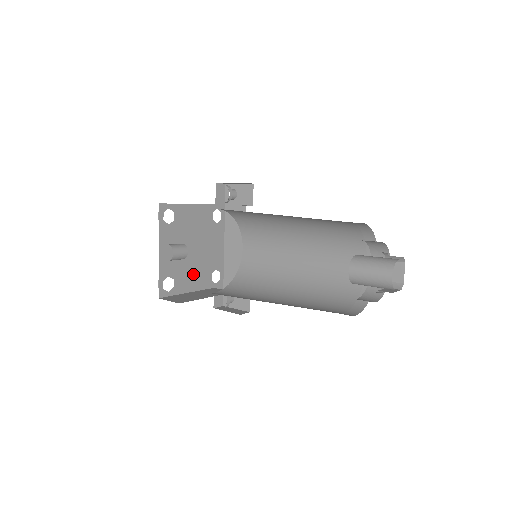
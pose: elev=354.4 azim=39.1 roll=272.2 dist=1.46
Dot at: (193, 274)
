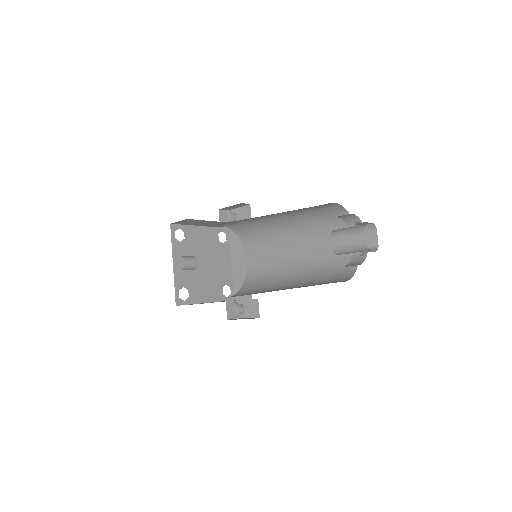
Dot at: (205, 287)
